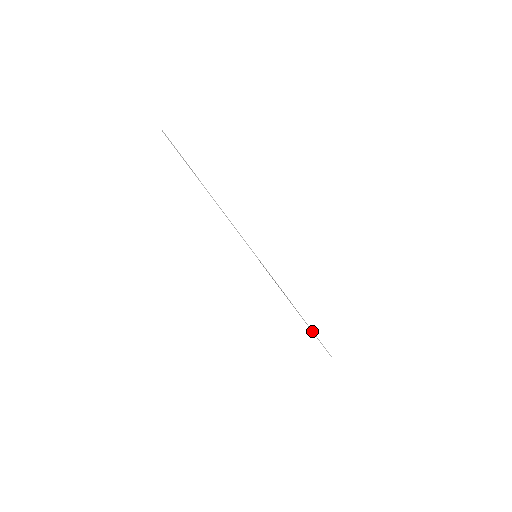
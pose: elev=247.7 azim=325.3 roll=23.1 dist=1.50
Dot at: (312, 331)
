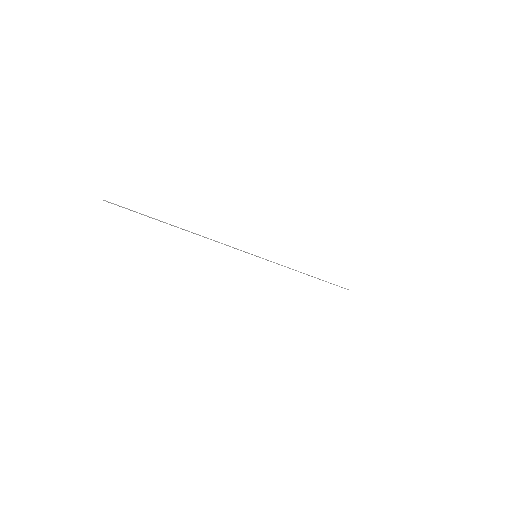
Dot at: occluded
